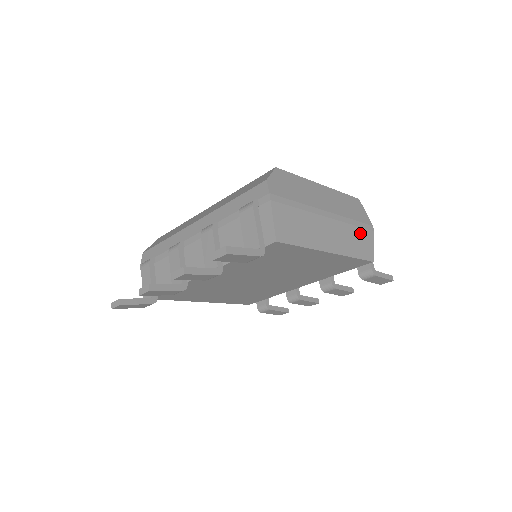
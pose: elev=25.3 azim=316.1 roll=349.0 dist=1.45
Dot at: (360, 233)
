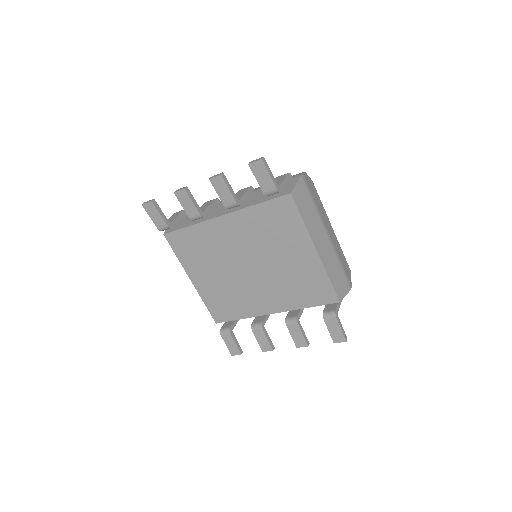
Dot at: (341, 274)
